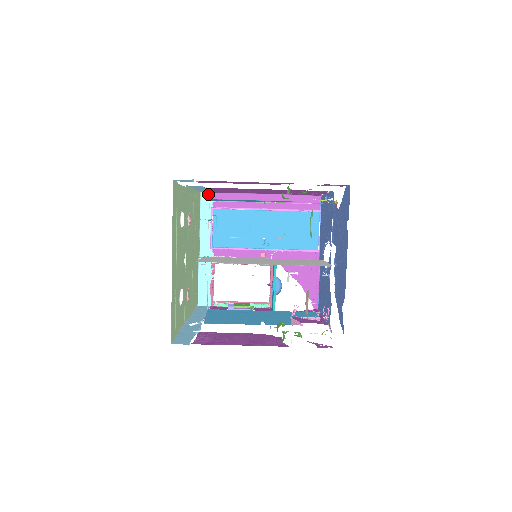
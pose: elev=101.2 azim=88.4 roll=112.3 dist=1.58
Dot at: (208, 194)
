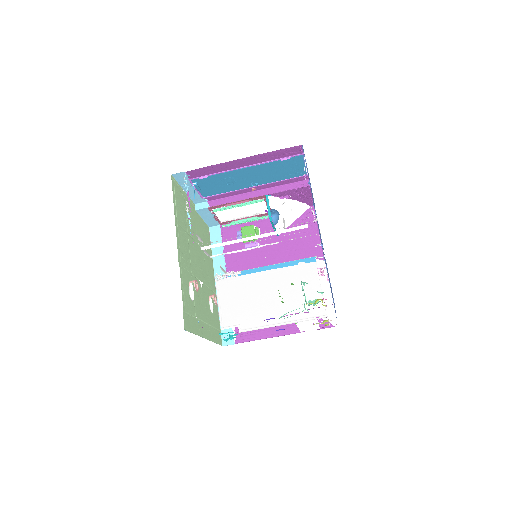
Dot at: (180, 174)
